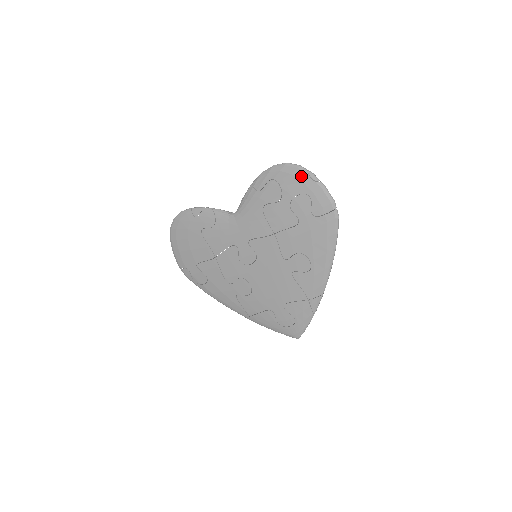
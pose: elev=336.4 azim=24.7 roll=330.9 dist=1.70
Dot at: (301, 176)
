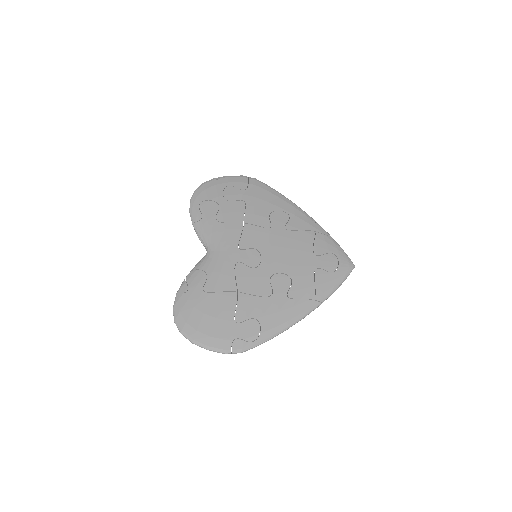
Dot at: (210, 184)
